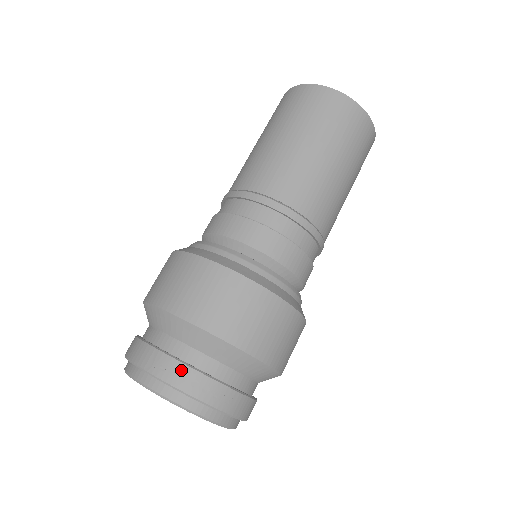
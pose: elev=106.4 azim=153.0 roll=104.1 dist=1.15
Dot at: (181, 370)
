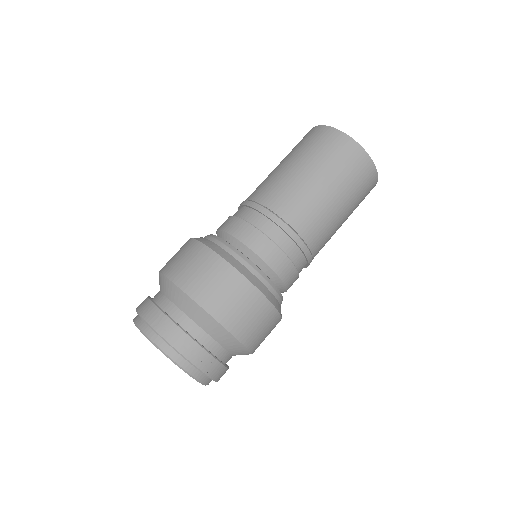
Dot at: (179, 334)
